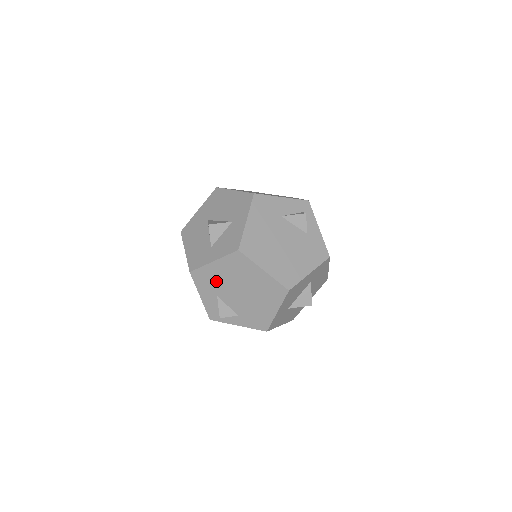
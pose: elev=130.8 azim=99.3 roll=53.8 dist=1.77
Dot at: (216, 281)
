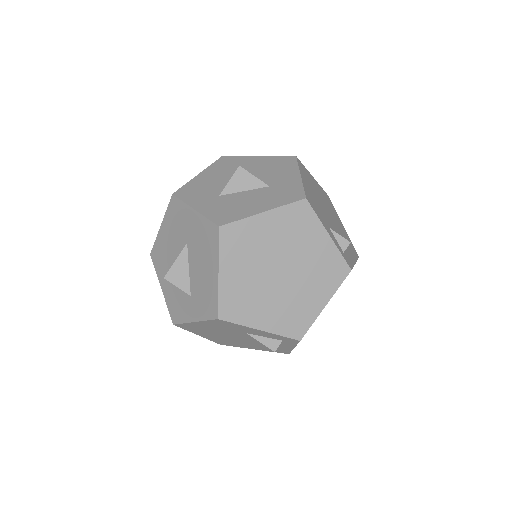
Dot at: occluded
